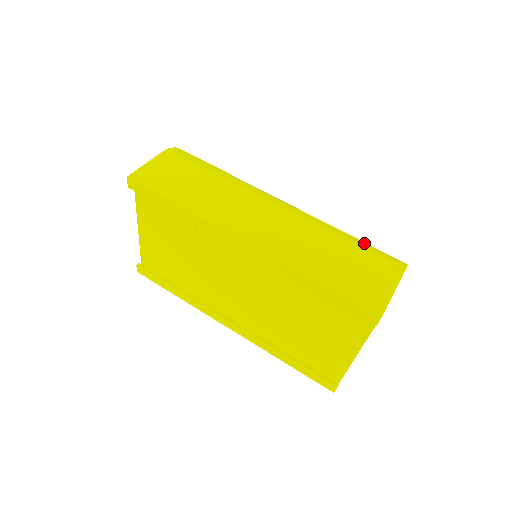
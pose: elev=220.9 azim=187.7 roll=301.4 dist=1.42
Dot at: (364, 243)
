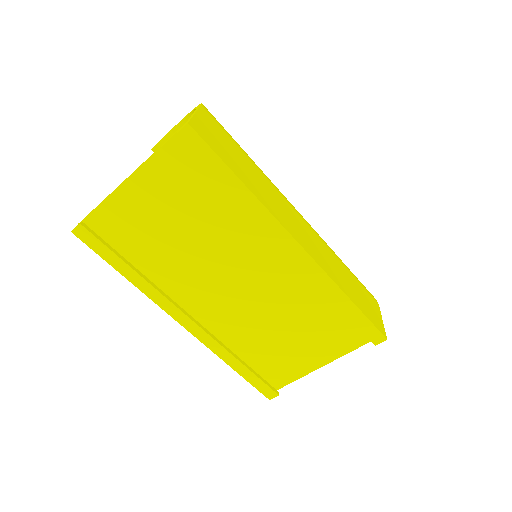
Dot at: occluded
